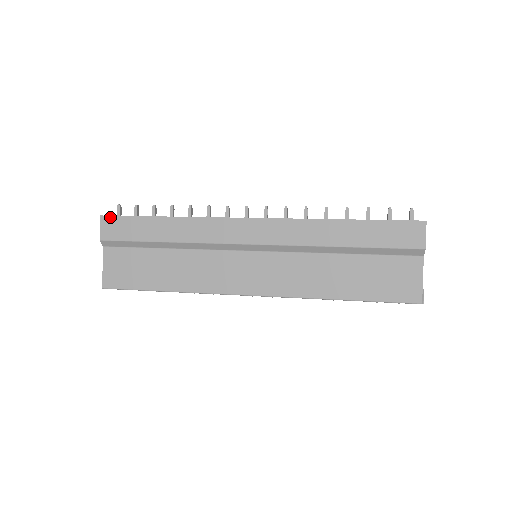
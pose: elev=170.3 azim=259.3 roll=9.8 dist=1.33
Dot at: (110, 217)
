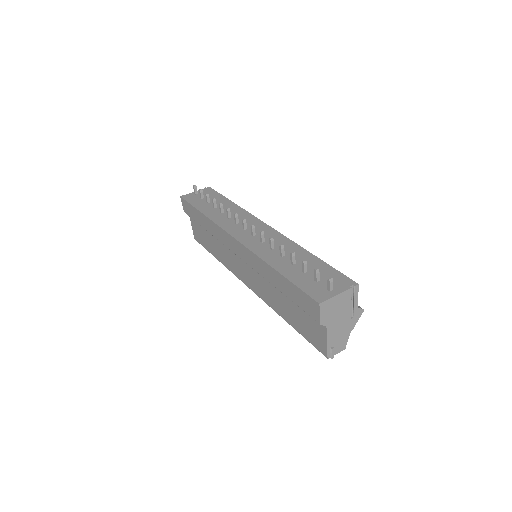
Dot at: (183, 200)
